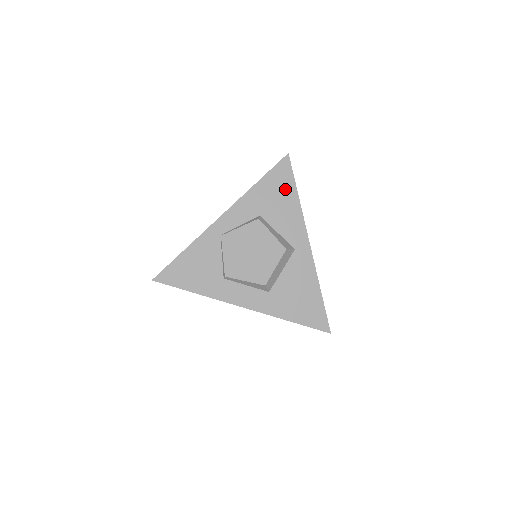
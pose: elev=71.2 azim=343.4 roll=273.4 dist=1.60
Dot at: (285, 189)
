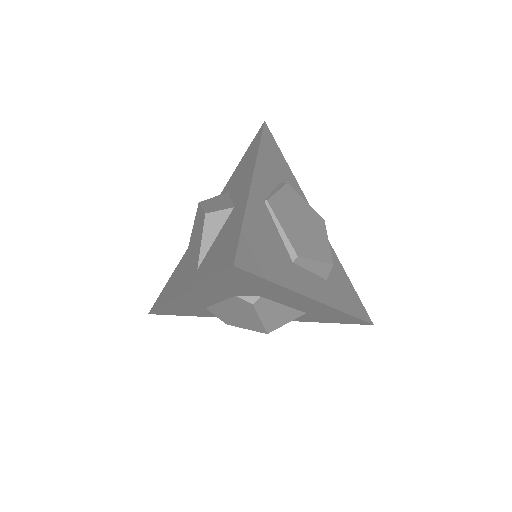
Dot at: (280, 159)
